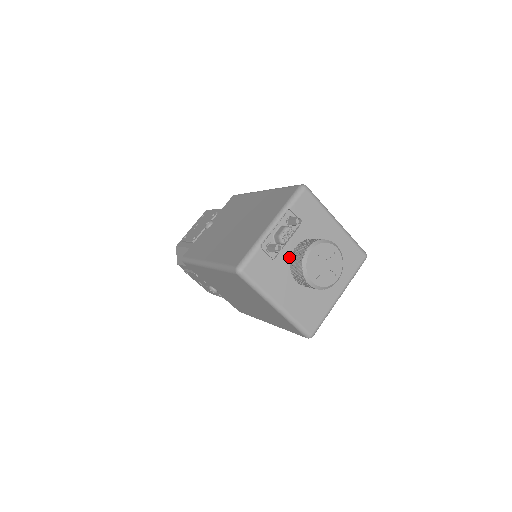
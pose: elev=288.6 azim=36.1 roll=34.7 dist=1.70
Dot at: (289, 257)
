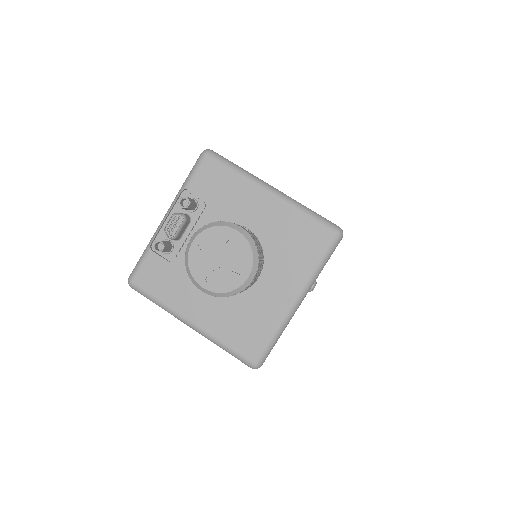
Dot at: occluded
